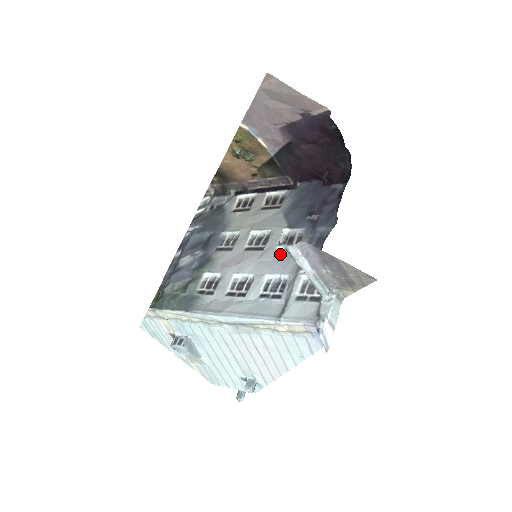
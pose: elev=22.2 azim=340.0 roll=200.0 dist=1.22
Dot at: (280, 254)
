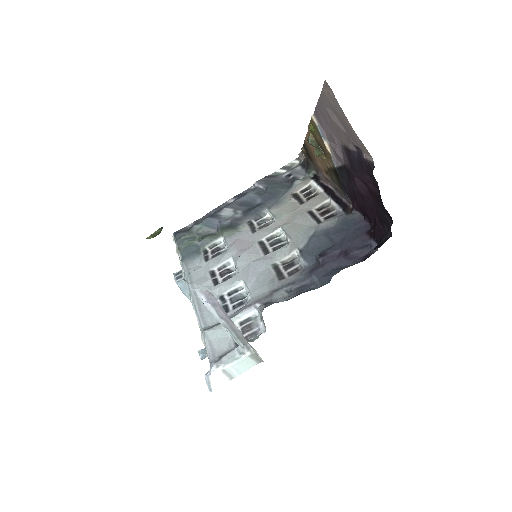
Dot at: (268, 272)
